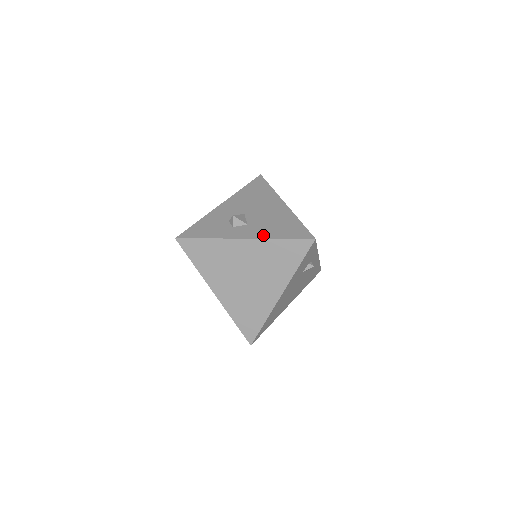
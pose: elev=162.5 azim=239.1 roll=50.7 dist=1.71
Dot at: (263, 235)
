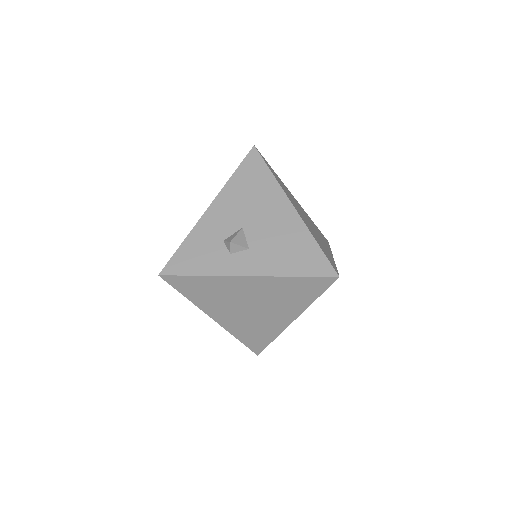
Dot at: (272, 270)
